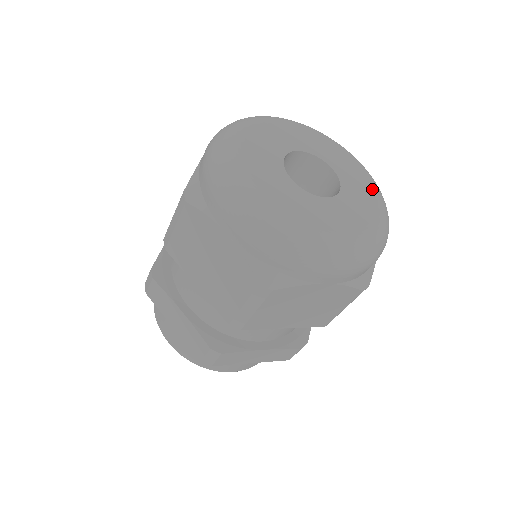
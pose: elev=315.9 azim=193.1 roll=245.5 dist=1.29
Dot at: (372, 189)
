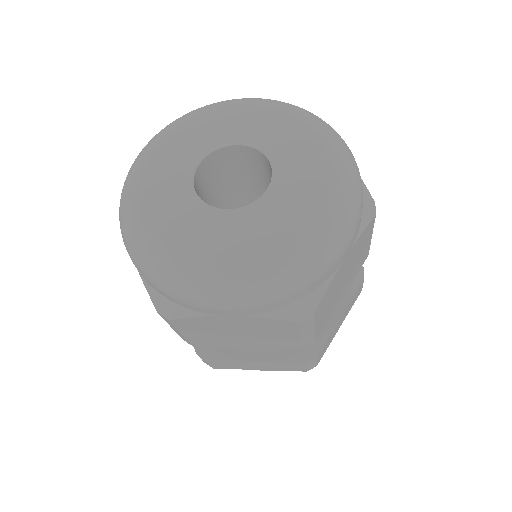
Dot at: (324, 183)
